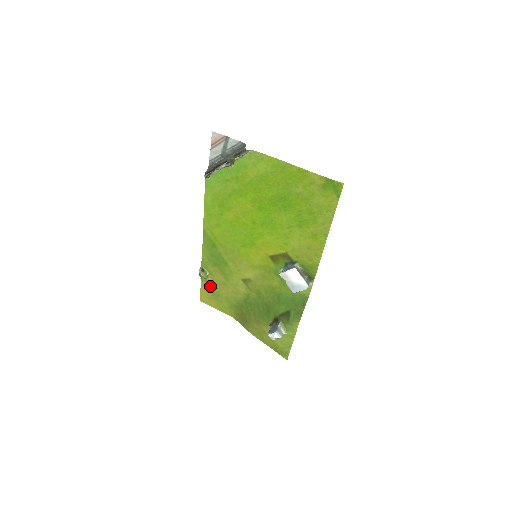
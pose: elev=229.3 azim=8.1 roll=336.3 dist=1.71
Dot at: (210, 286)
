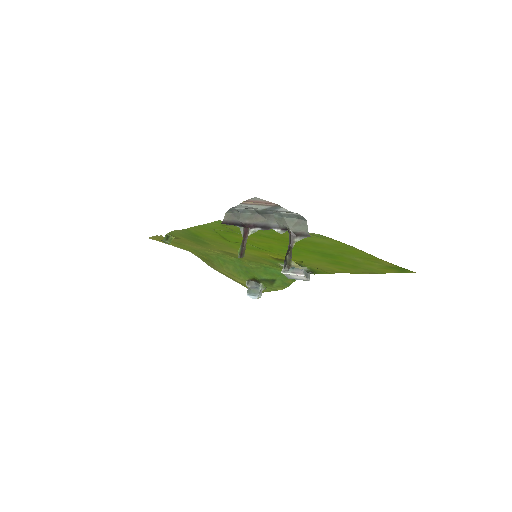
Dot at: occluded
